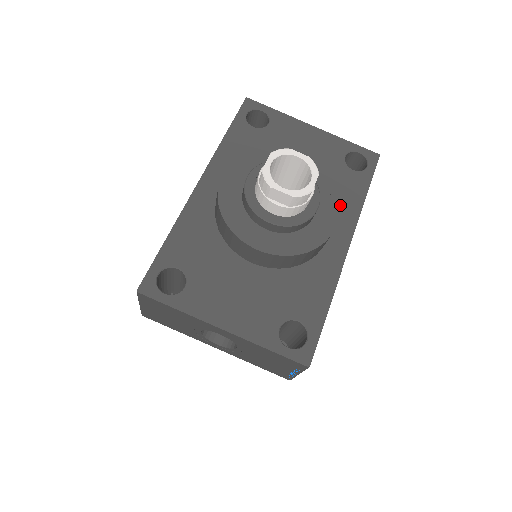
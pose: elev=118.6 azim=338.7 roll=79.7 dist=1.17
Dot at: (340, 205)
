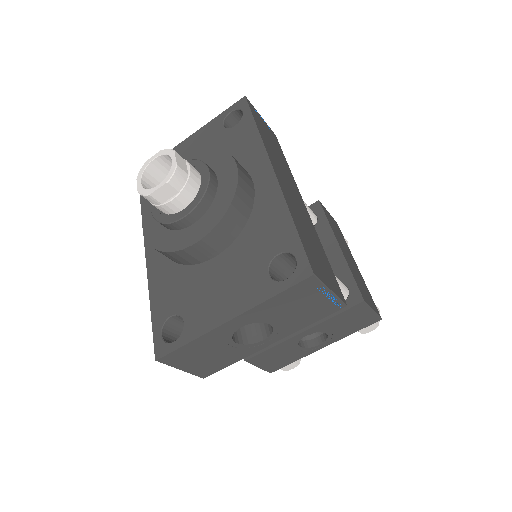
Dot at: (244, 154)
